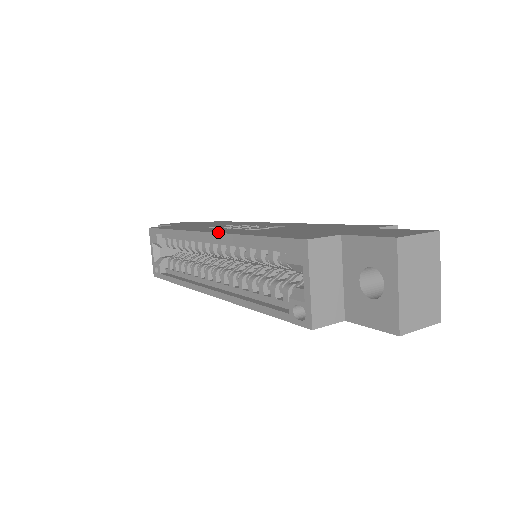
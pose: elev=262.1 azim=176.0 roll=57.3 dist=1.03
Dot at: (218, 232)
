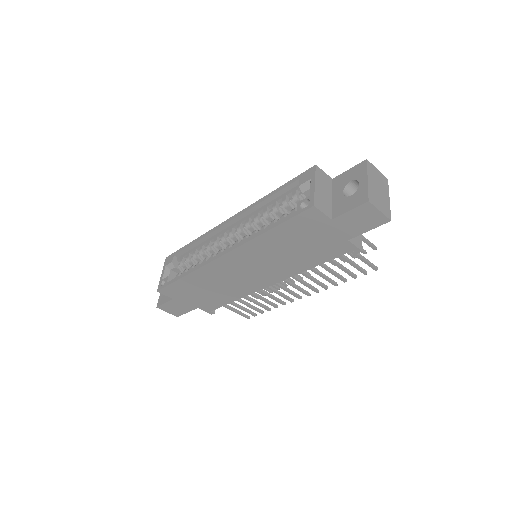
Dot at: (242, 211)
